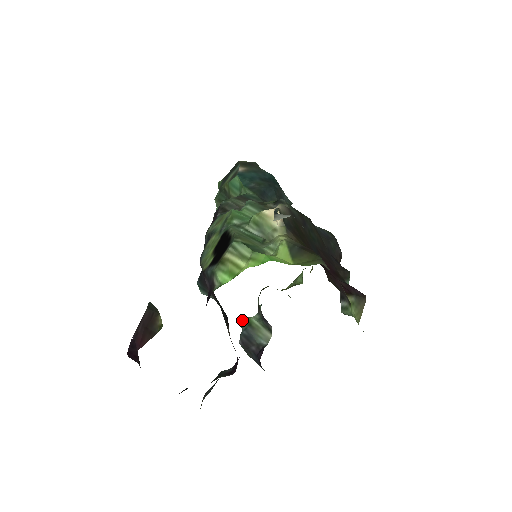
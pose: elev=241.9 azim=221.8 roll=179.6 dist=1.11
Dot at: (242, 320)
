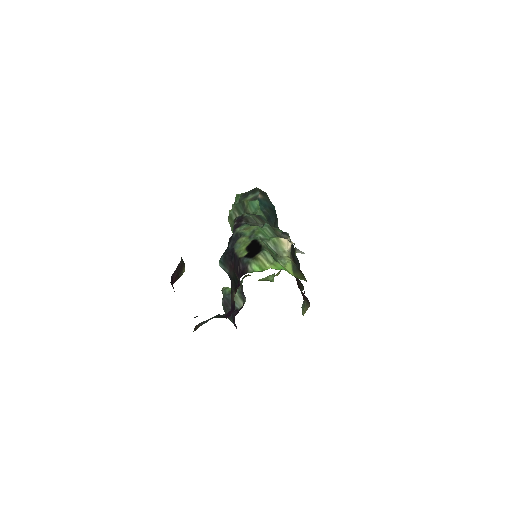
Dot at: (224, 288)
